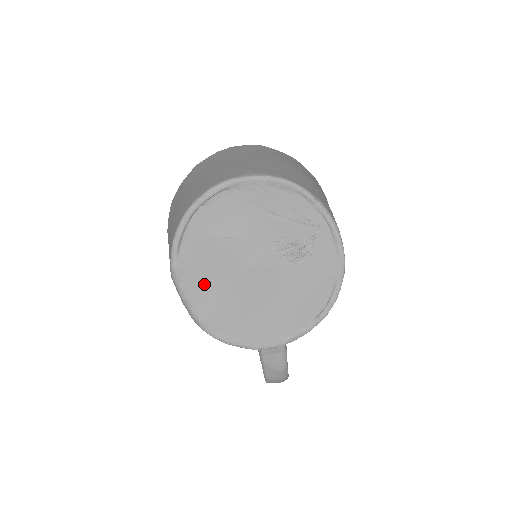
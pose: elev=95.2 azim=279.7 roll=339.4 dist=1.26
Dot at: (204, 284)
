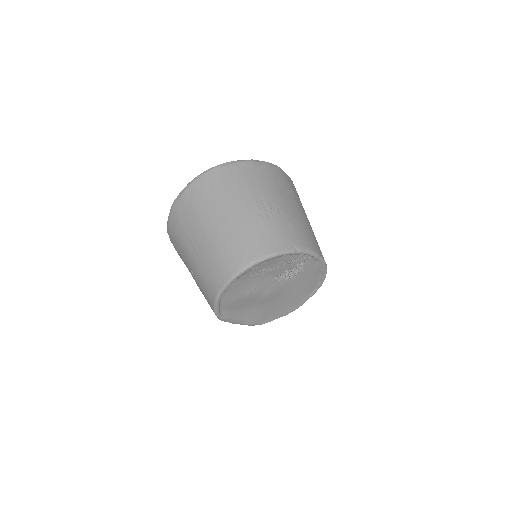
Dot at: (243, 313)
